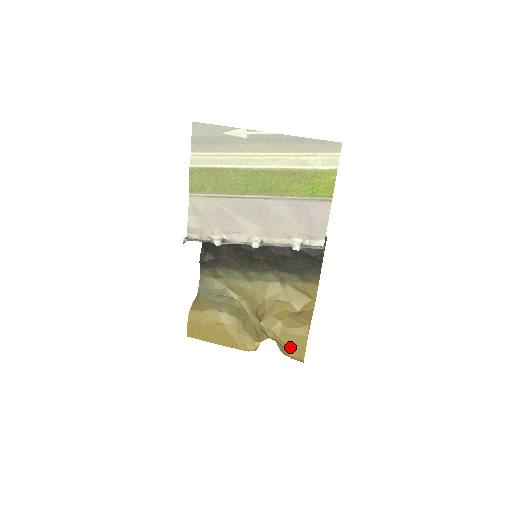
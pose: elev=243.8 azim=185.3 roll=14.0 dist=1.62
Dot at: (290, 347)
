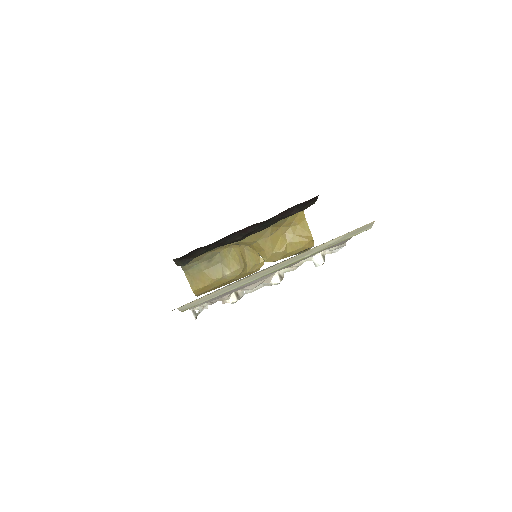
Dot at: occluded
